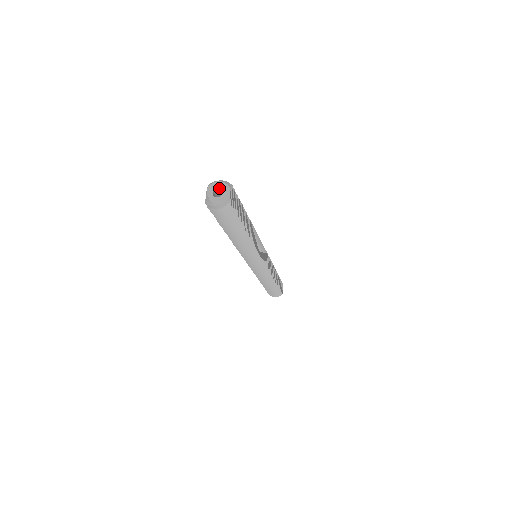
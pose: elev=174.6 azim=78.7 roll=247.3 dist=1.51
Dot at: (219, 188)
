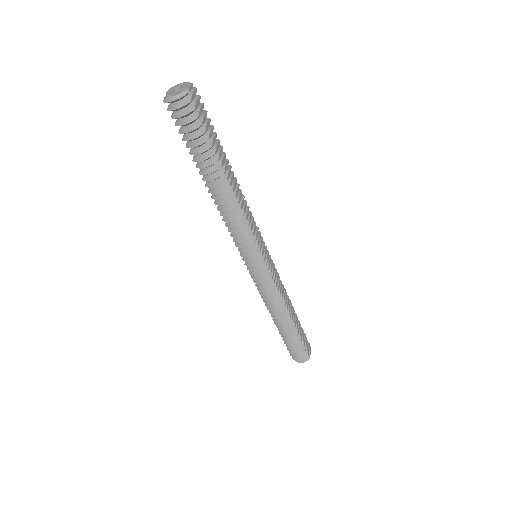
Dot at: (180, 87)
